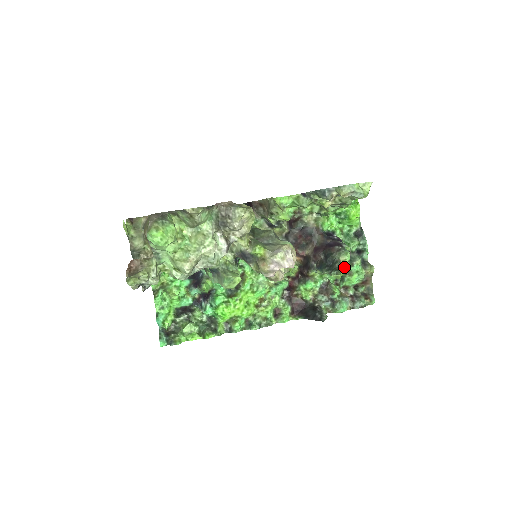
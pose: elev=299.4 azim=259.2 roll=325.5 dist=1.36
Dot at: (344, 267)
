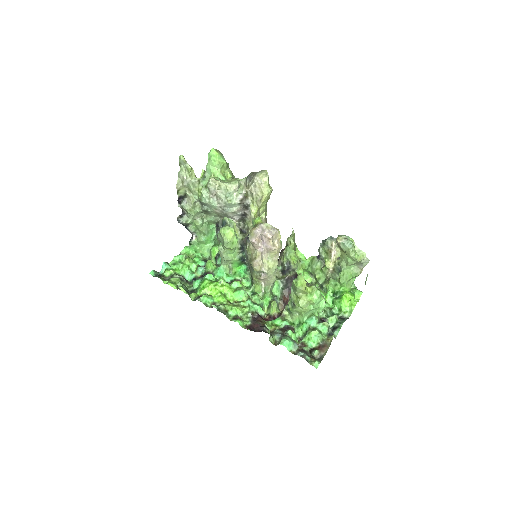
Dot at: (312, 317)
